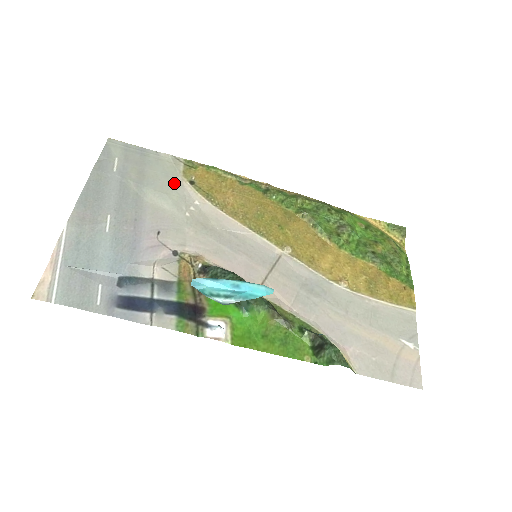
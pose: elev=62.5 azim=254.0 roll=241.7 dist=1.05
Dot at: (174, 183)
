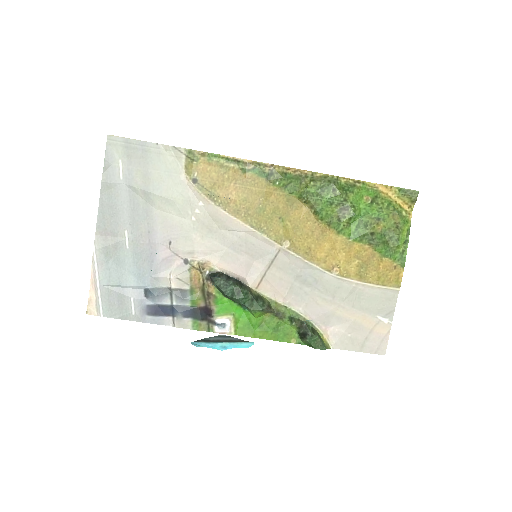
Dot at: (178, 184)
